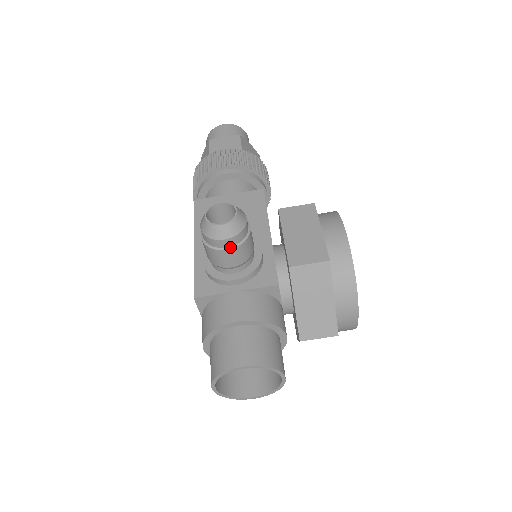
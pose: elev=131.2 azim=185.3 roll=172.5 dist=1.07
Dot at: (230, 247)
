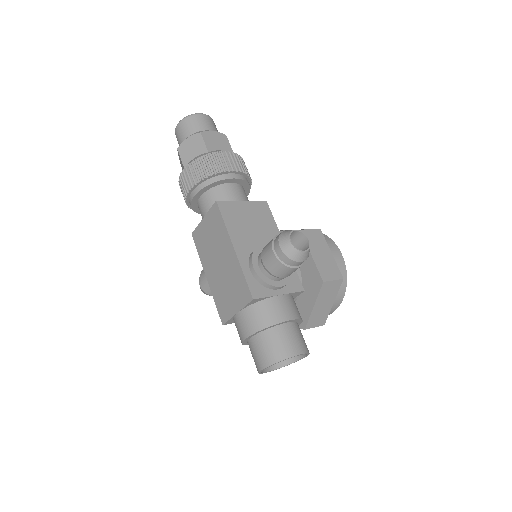
Dot at: (298, 266)
